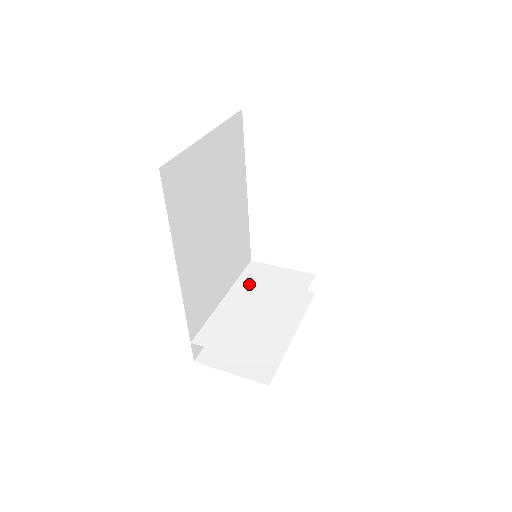
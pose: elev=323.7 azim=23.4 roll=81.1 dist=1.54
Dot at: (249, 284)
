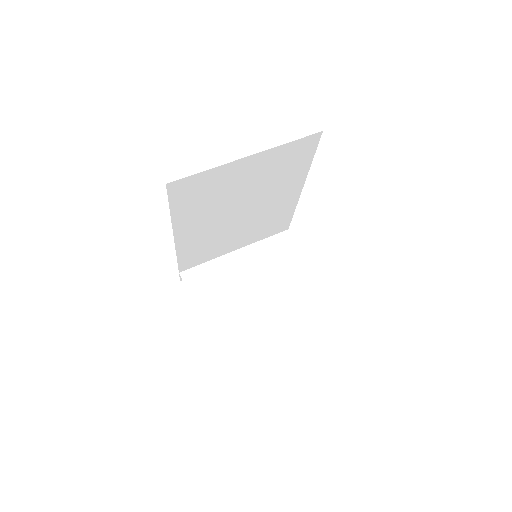
Dot at: (264, 253)
